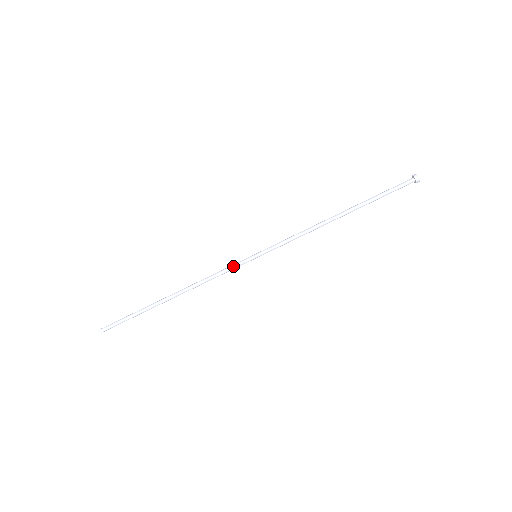
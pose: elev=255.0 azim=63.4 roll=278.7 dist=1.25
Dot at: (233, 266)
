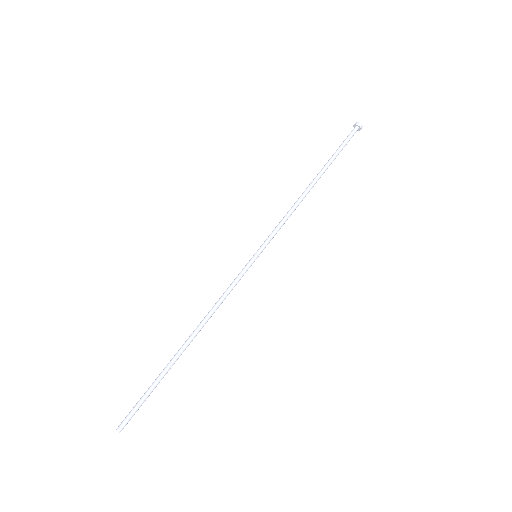
Dot at: (239, 277)
